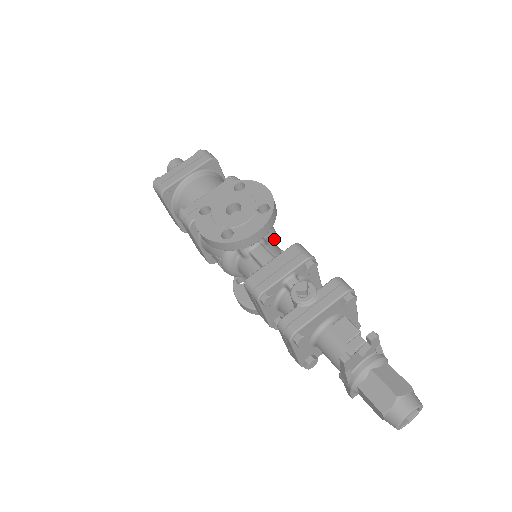
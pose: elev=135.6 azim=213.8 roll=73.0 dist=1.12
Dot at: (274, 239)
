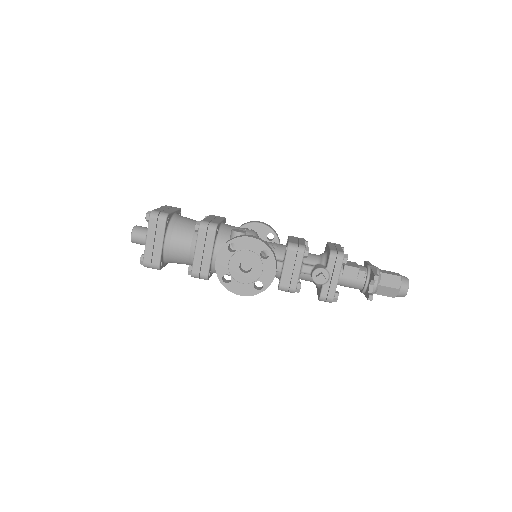
Dot at: occluded
